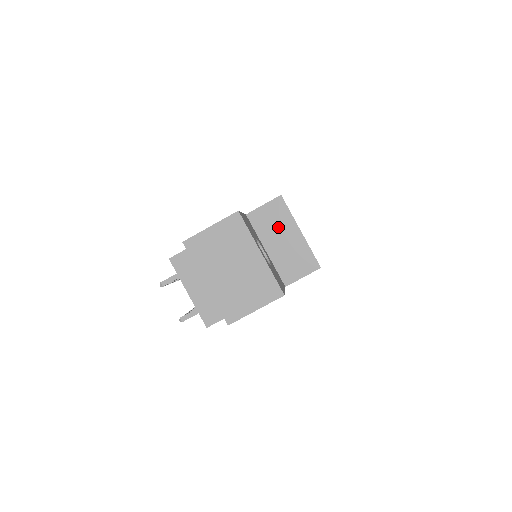
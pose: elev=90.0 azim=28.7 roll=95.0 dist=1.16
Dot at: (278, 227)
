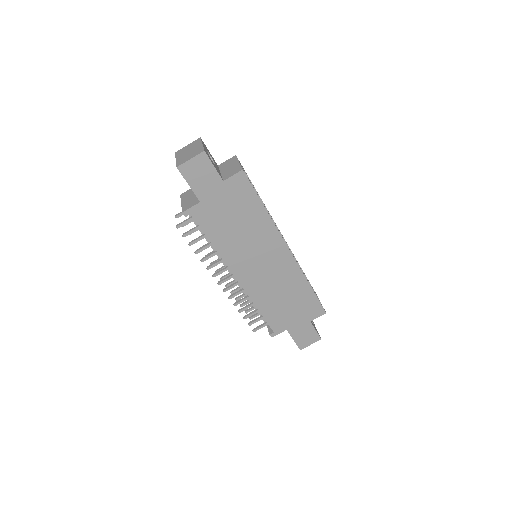
Dot at: (230, 164)
